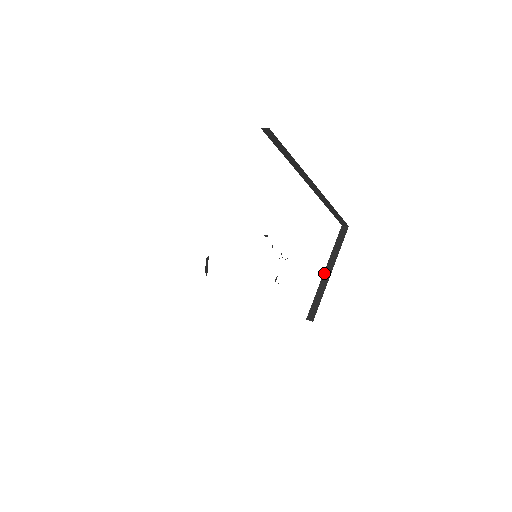
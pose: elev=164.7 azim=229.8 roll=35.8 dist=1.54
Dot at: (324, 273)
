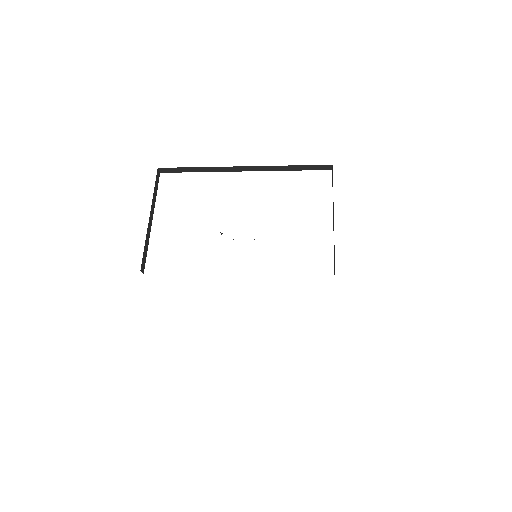
Dot at: (333, 222)
